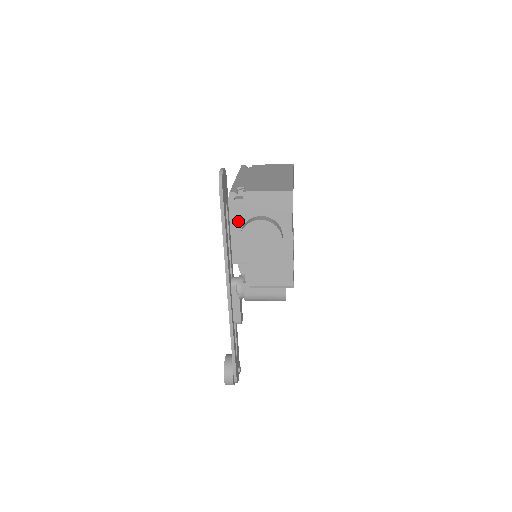
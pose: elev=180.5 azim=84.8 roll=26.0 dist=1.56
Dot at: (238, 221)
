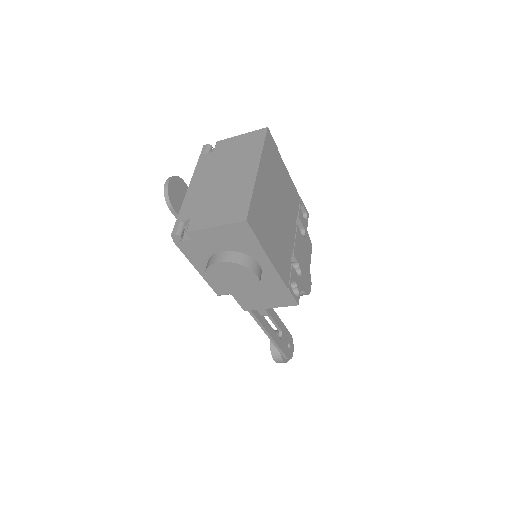
Dot at: (199, 260)
